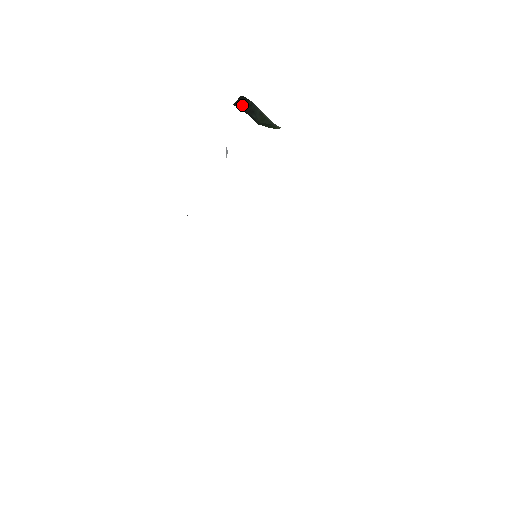
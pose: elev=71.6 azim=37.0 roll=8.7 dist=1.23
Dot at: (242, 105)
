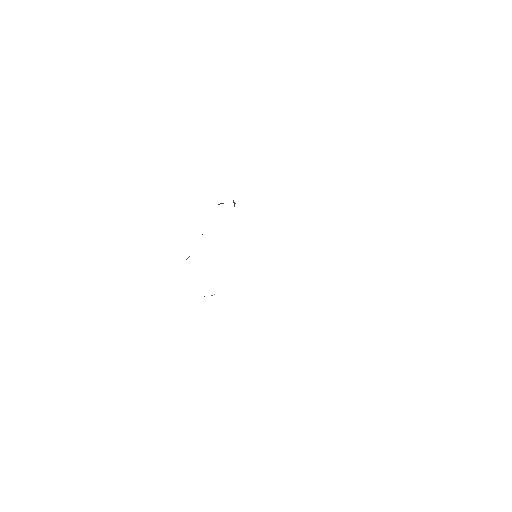
Dot at: occluded
